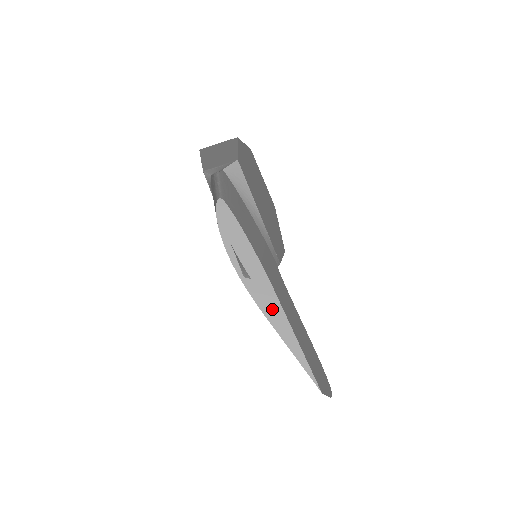
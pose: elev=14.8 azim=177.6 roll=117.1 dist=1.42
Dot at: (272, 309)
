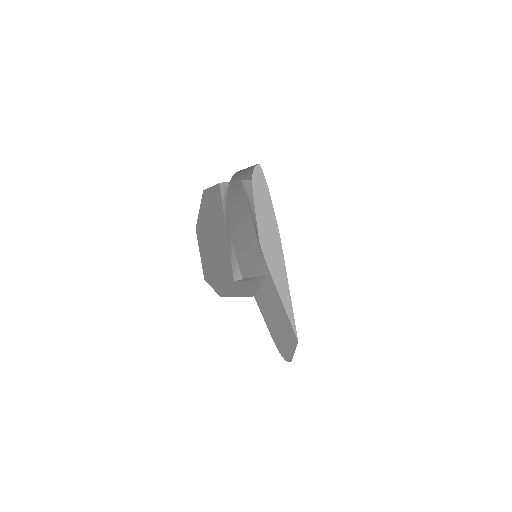
Dot at: (278, 273)
